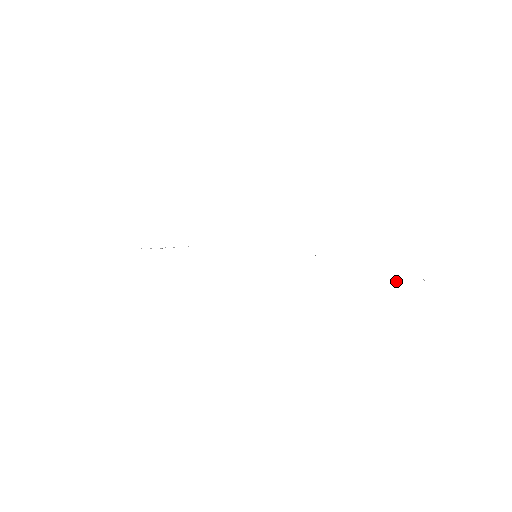
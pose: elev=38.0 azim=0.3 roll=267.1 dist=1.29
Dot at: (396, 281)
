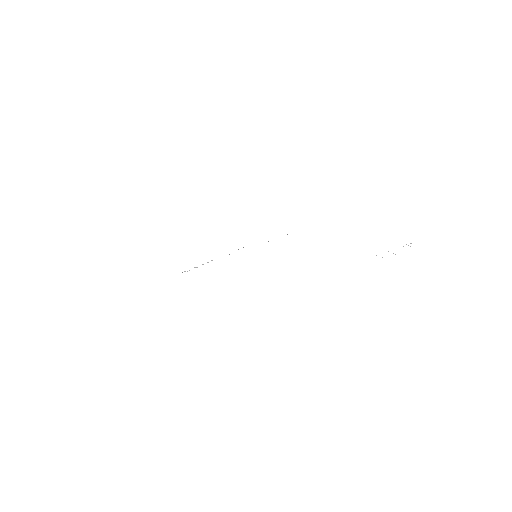
Dot at: occluded
